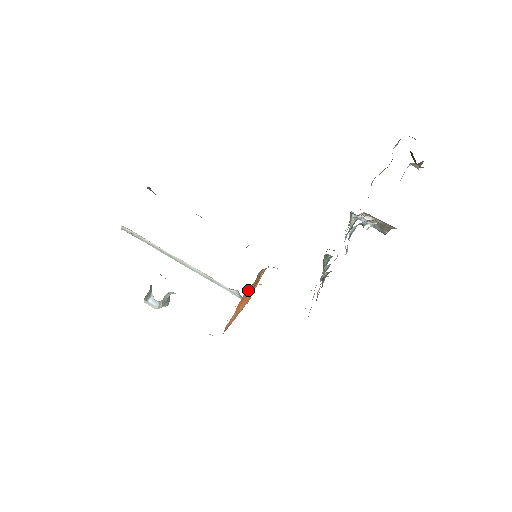
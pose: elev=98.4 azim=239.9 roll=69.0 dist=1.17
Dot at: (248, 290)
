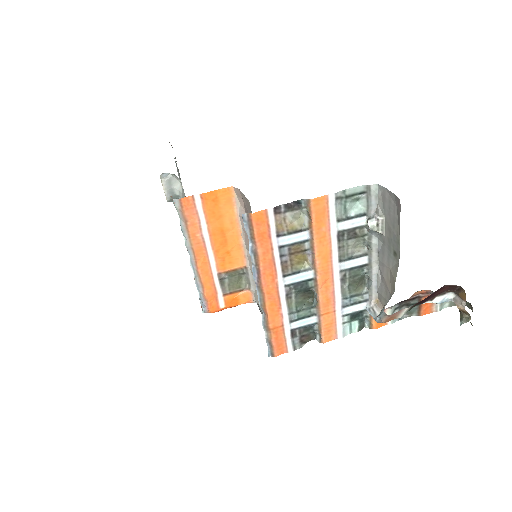
Dot at: (230, 221)
